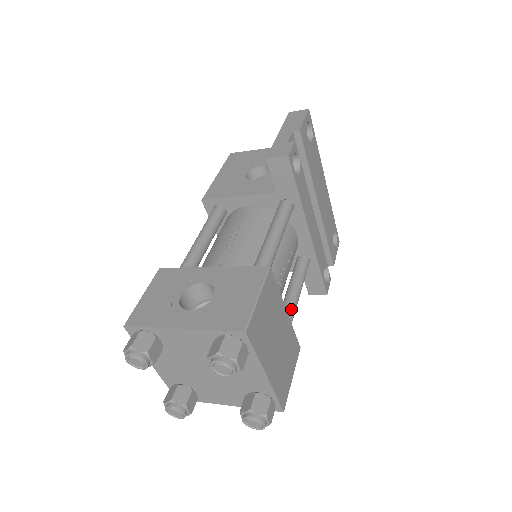
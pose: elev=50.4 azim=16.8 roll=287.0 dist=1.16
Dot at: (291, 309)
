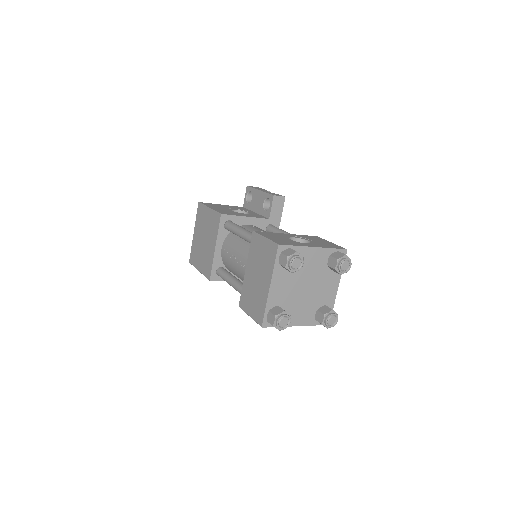
Dot at: occluded
